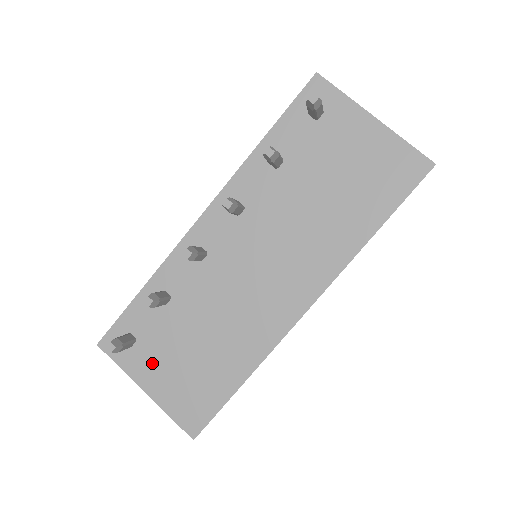
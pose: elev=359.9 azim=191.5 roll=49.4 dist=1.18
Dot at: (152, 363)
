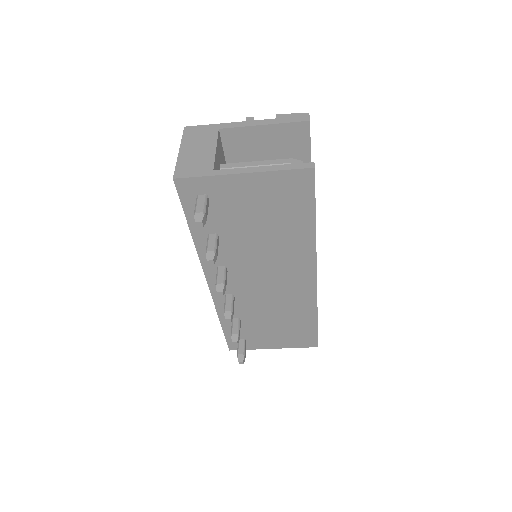
Dot at: (264, 340)
